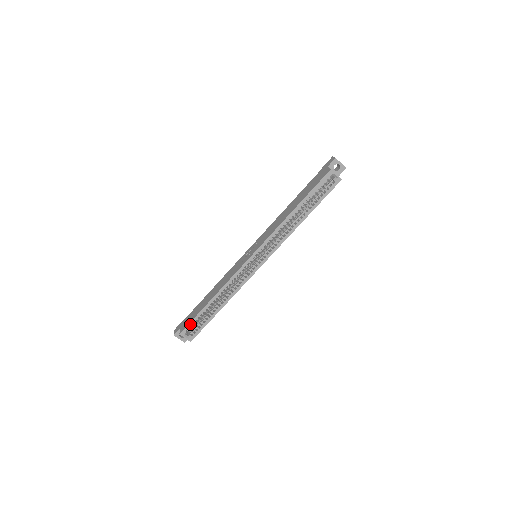
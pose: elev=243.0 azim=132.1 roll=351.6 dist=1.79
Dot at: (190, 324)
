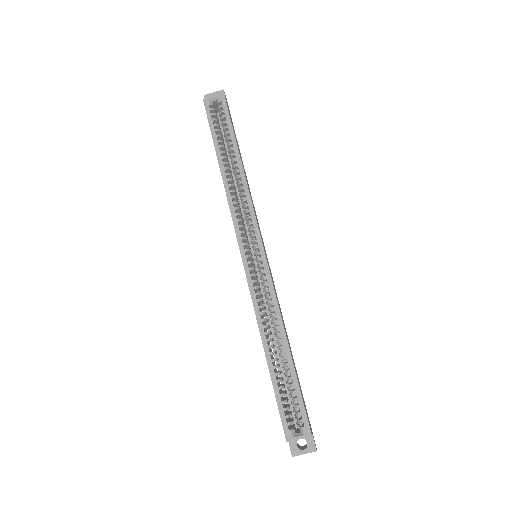
Dot at: (281, 412)
